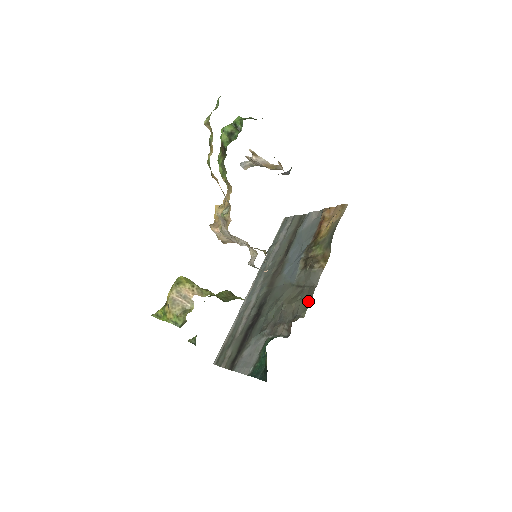
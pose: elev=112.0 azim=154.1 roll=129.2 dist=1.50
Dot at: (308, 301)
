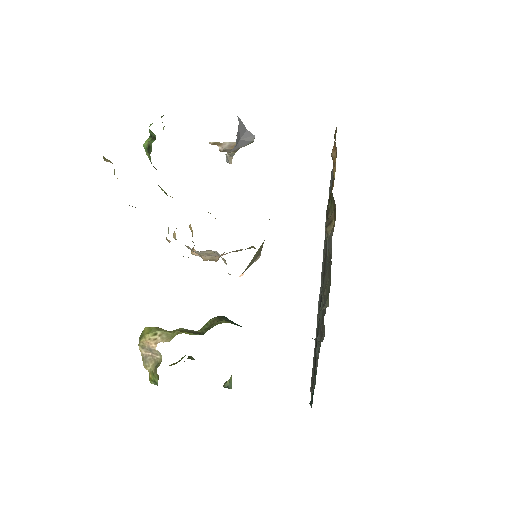
Dot at: (330, 282)
